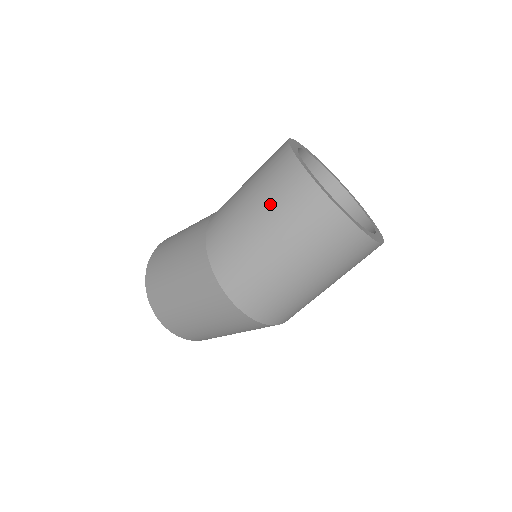
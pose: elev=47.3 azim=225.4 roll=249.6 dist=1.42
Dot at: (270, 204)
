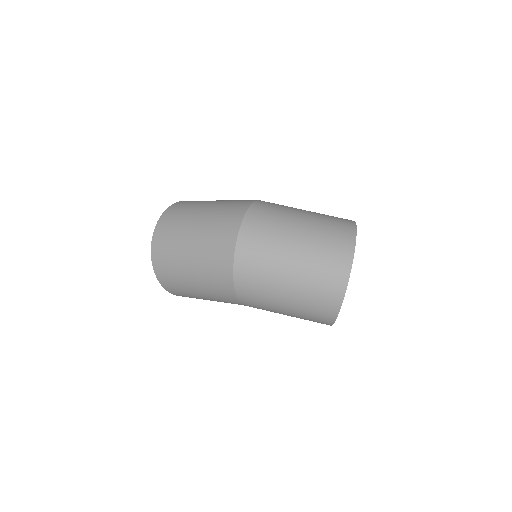
Dot at: (321, 214)
